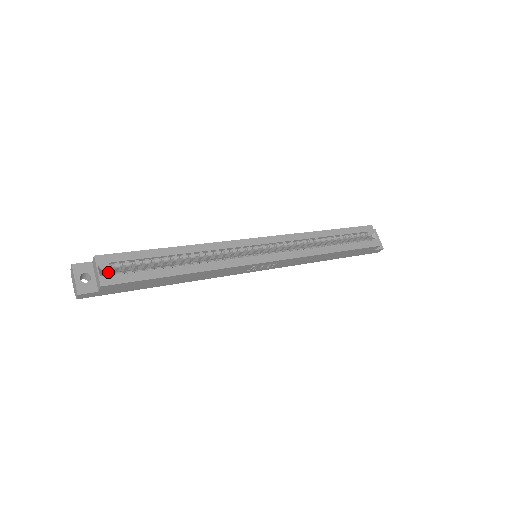
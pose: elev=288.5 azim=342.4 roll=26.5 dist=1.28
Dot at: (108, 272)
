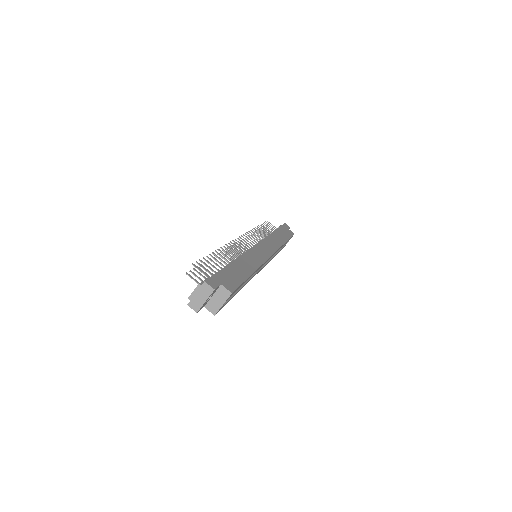
Dot at: occluded
